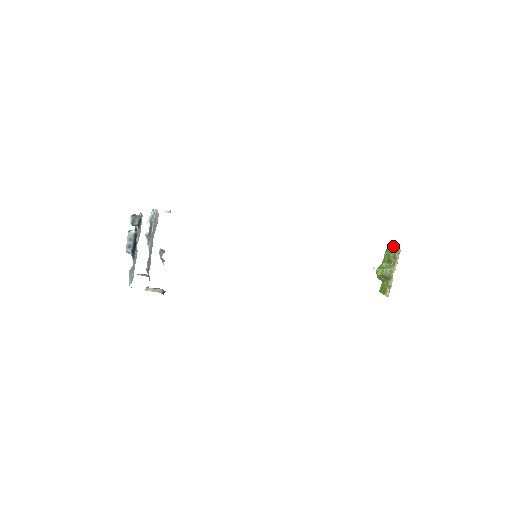
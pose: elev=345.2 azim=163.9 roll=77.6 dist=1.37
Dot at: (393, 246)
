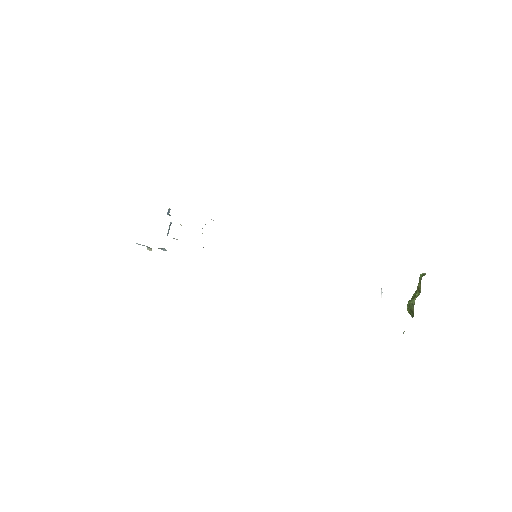
Dot at: occluded
